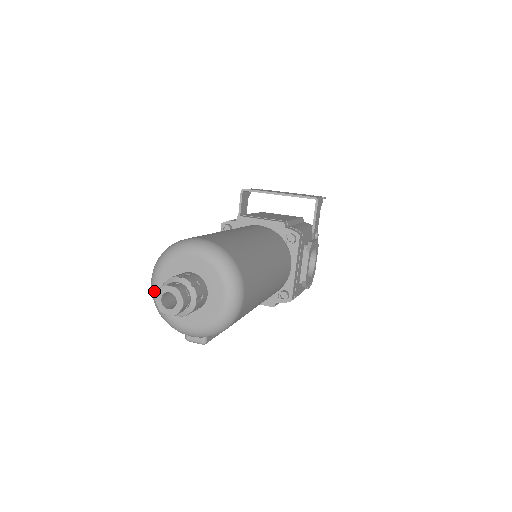
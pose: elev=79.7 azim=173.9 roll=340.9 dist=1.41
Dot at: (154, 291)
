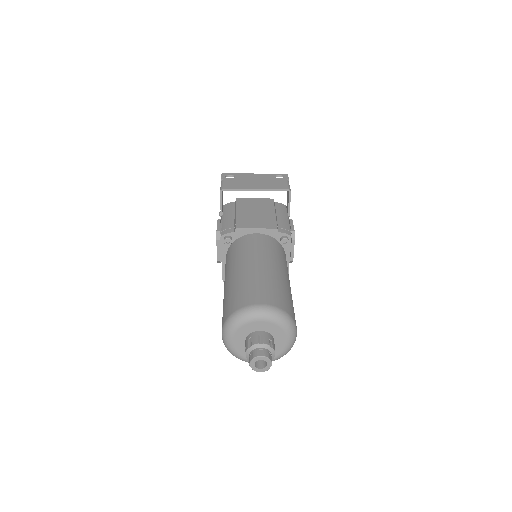
Dot at: (229, 345)
